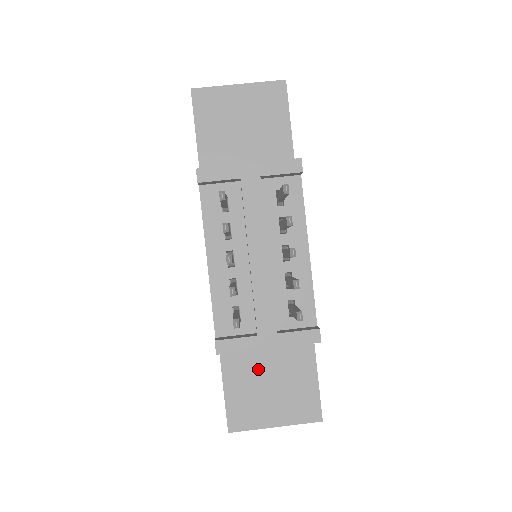
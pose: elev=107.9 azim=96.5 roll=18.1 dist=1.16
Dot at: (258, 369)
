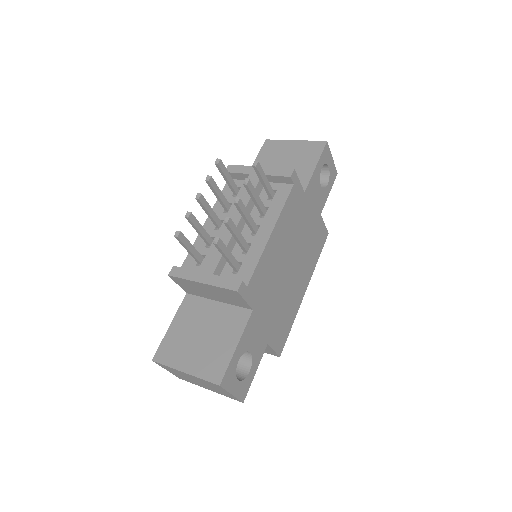
Dot at: (200, 321)
